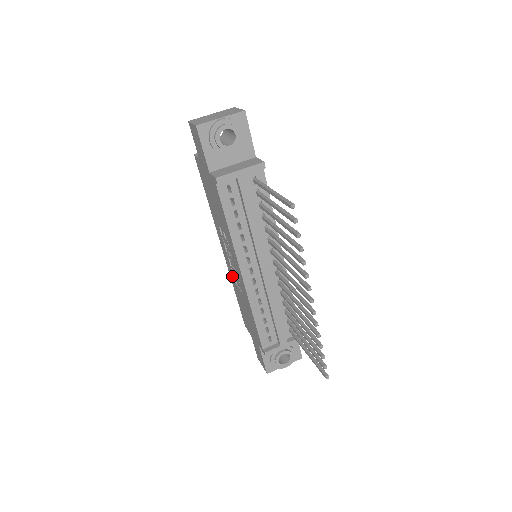
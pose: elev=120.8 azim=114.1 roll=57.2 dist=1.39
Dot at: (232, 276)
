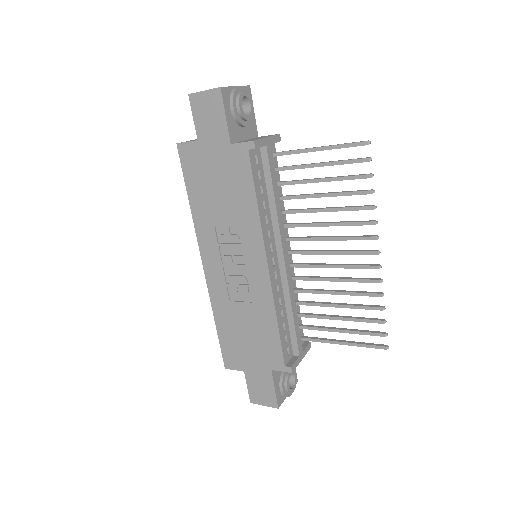
Dot at: (221, 294)
